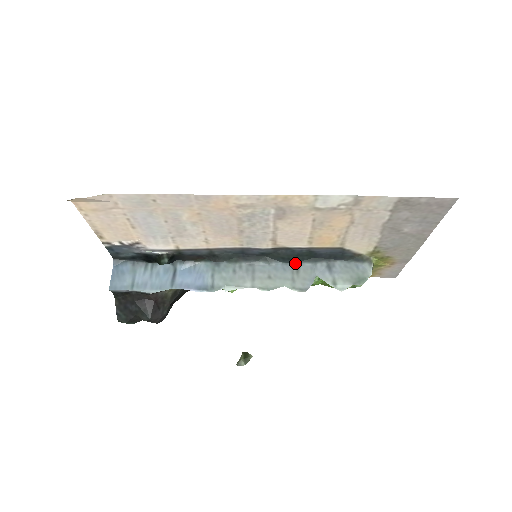
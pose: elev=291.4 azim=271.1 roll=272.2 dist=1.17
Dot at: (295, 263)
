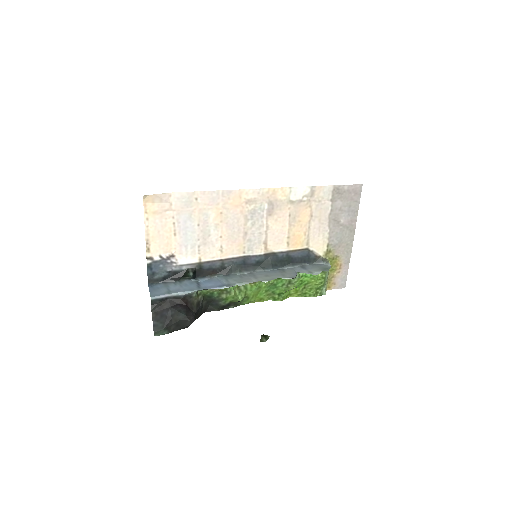
Dot at: (280, 269)
